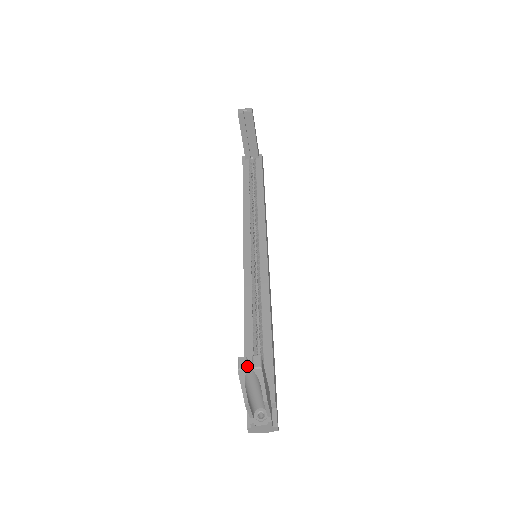
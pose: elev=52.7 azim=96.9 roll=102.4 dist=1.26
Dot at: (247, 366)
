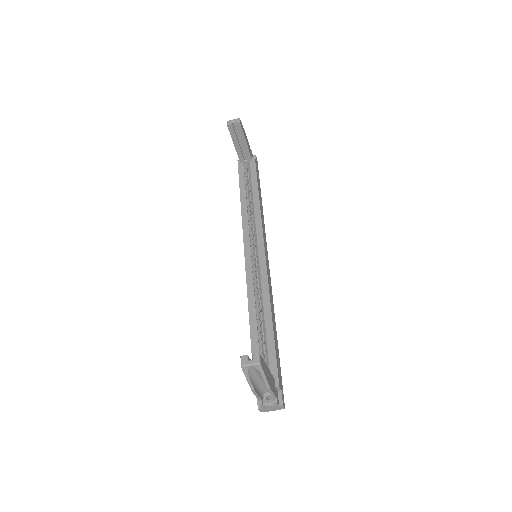
Dot at: (248, 363)
